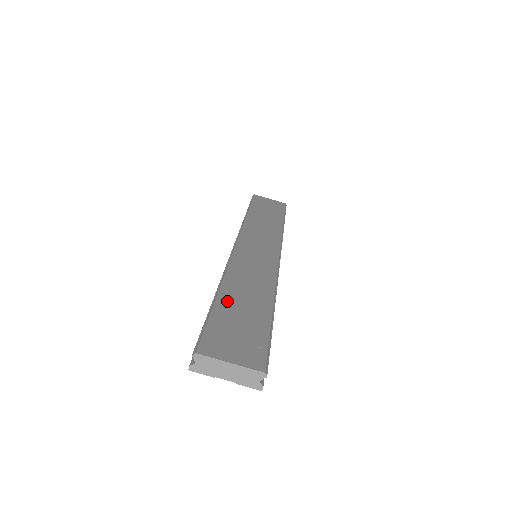
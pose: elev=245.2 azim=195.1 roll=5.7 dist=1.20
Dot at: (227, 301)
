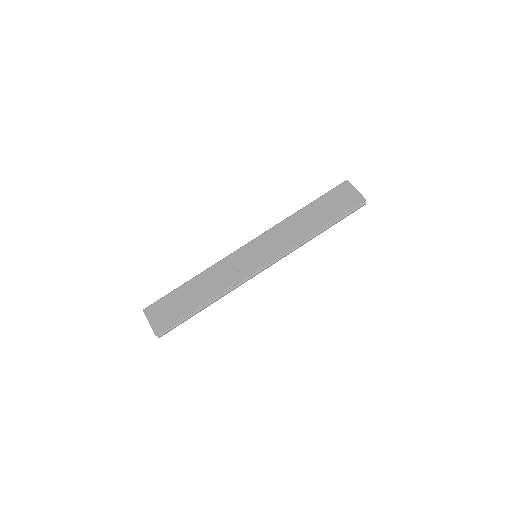
Dot at: (186, 288)
